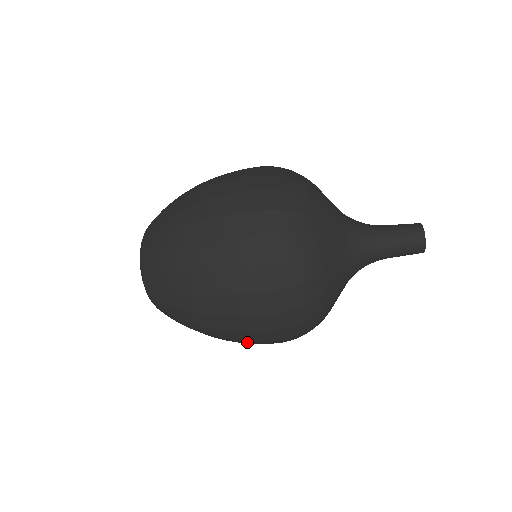
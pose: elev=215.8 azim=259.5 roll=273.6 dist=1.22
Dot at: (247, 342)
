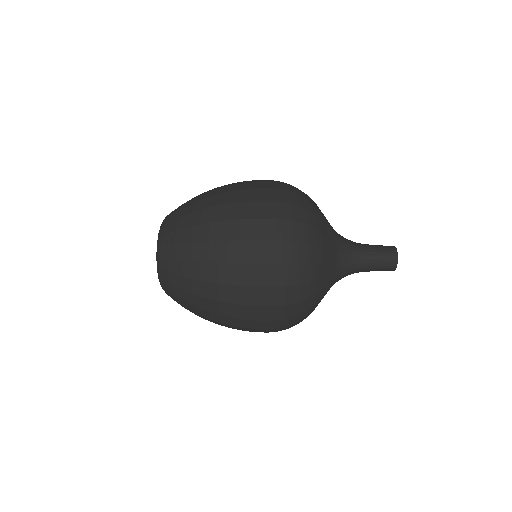
Dot at: (243, 251)
